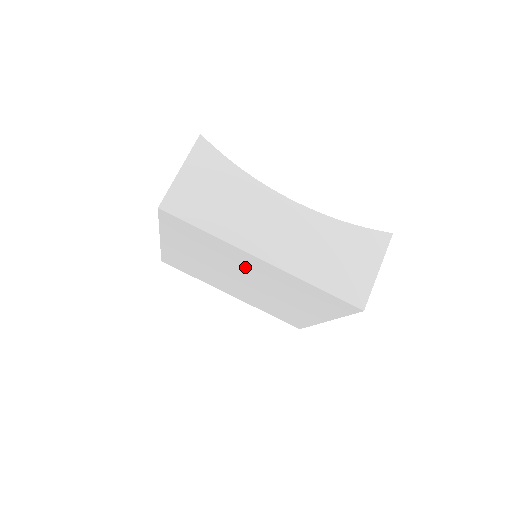
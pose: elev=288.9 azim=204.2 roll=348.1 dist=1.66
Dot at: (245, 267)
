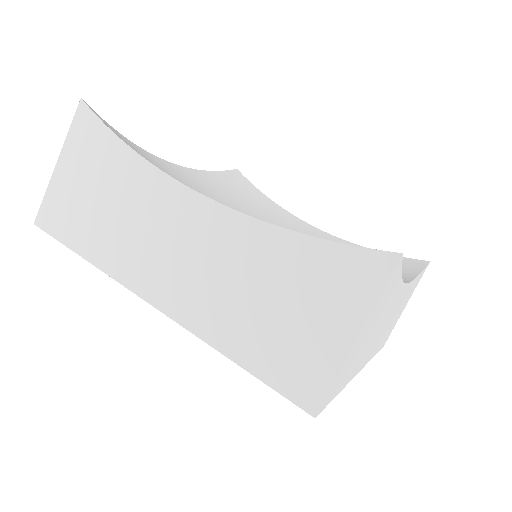
Dot at: occluded
